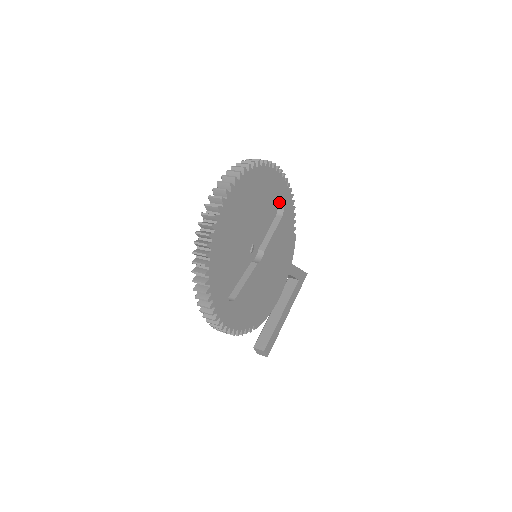
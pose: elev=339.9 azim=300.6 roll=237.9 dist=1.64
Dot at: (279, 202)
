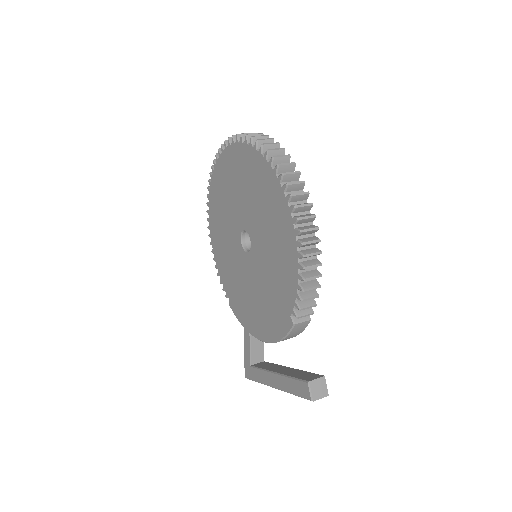
Dot at: occluded
